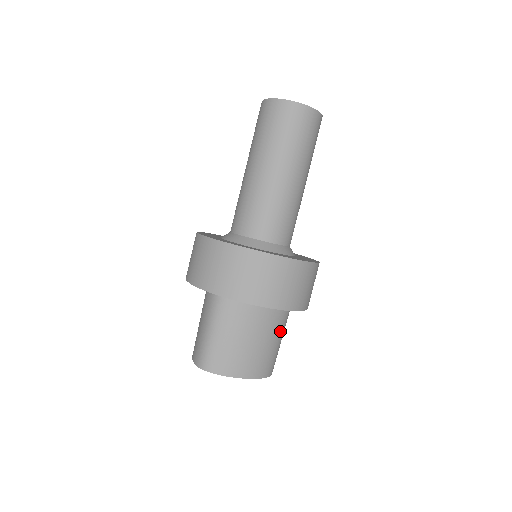
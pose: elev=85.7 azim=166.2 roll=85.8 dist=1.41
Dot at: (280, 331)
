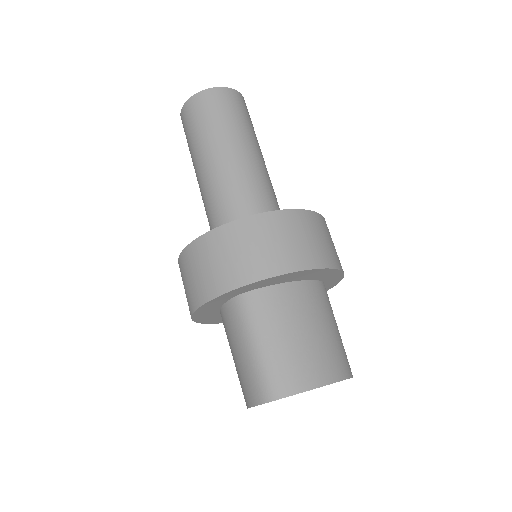
Dot at: (331, 315)
